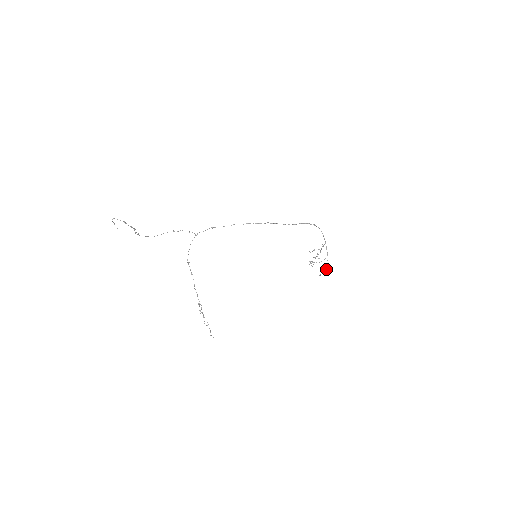
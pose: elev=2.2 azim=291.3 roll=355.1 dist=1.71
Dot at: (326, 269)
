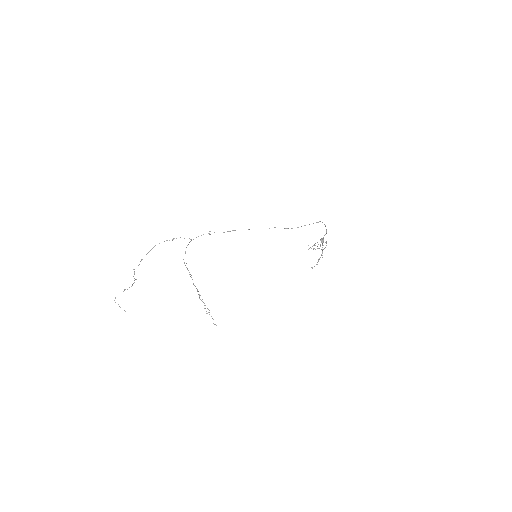
Dot at: (321, 241)
